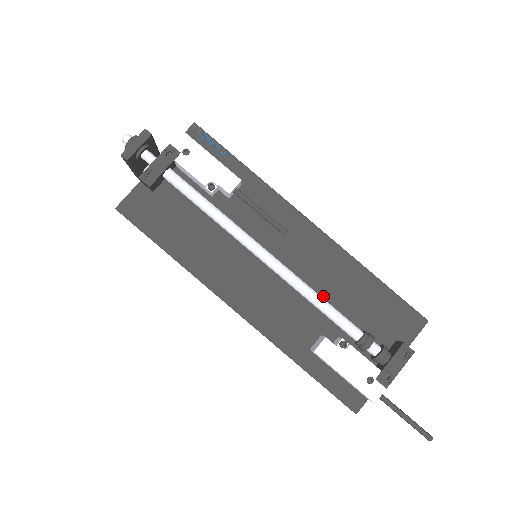
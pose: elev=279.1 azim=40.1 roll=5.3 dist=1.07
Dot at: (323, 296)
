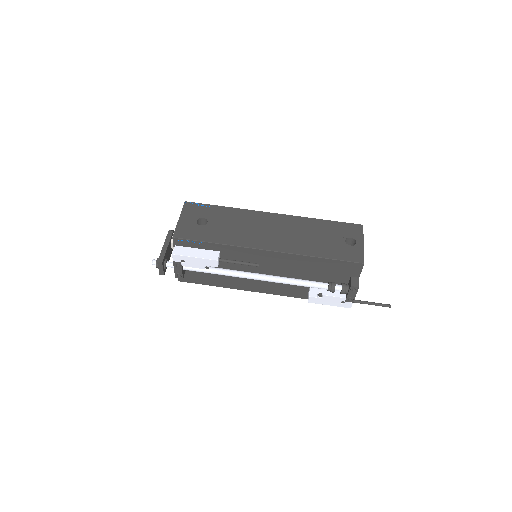
Dot at: (299, 275)
